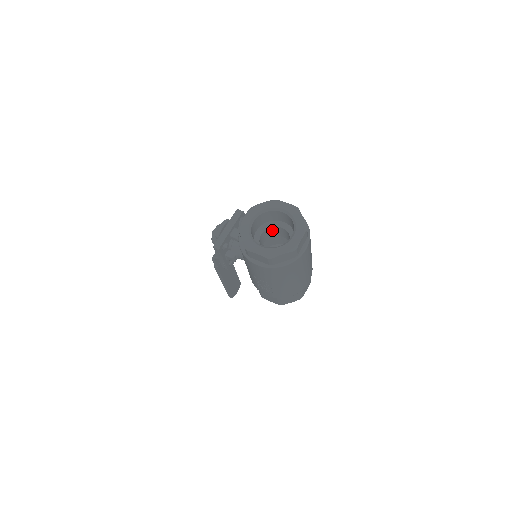
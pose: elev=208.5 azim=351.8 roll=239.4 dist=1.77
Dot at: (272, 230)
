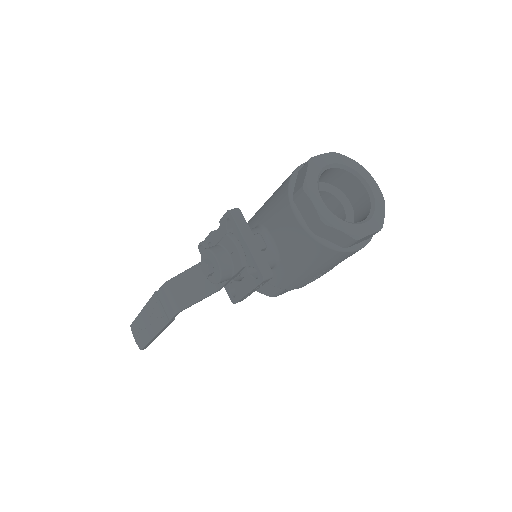
Dot at: occluded
